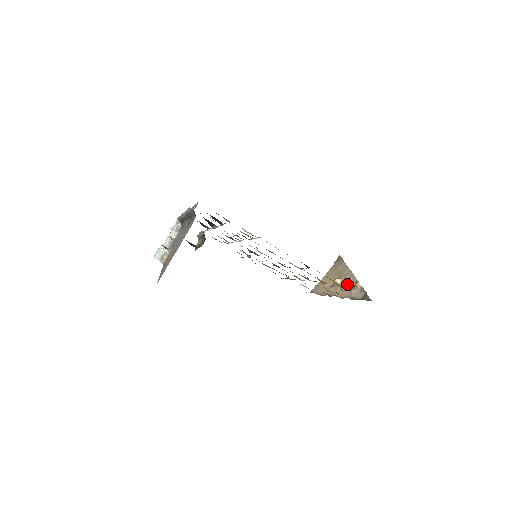
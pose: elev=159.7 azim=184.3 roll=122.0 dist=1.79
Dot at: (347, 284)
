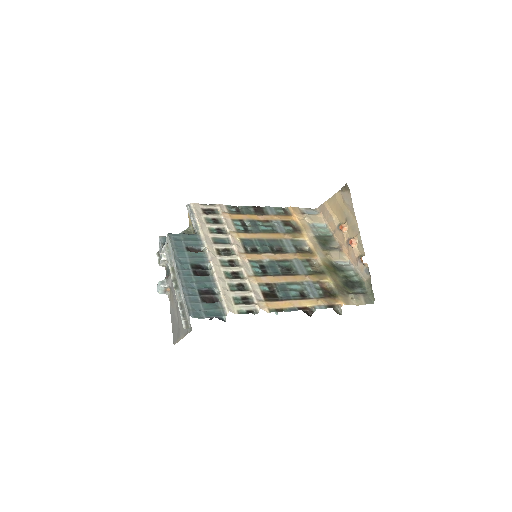
Dot at: (353, 246)
